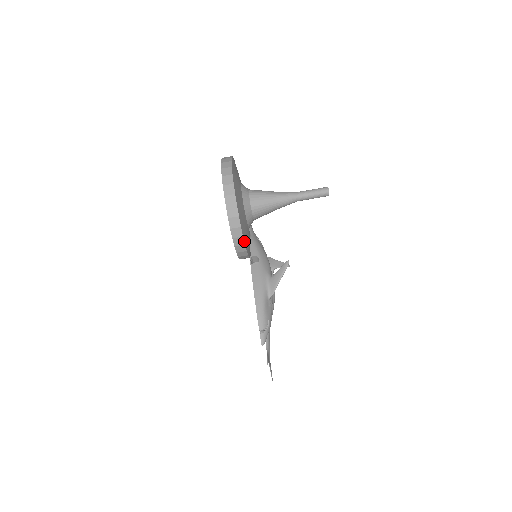
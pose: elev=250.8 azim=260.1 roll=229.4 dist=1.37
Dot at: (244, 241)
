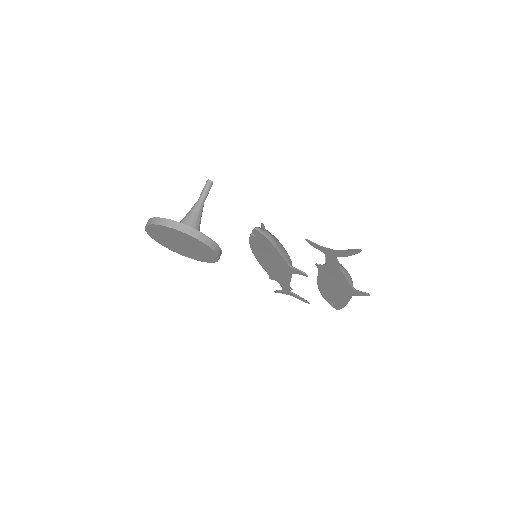
Dot at: (162, 218)
